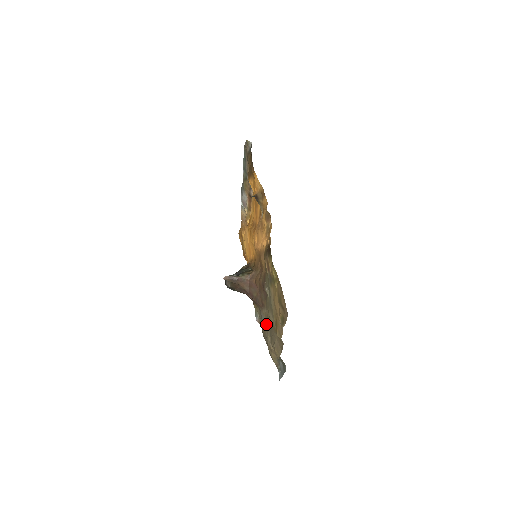
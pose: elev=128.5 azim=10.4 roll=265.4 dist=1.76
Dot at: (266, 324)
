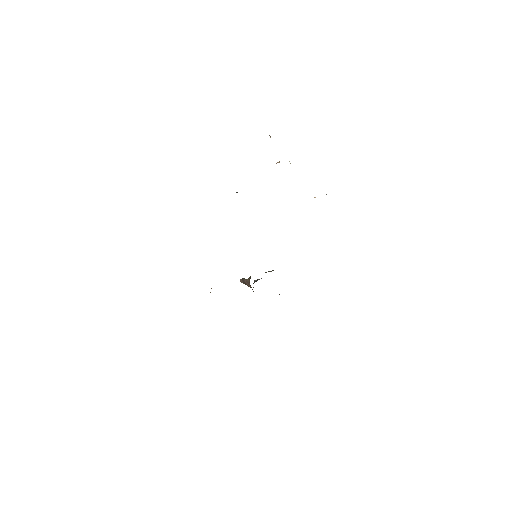
Dot at: occluded
